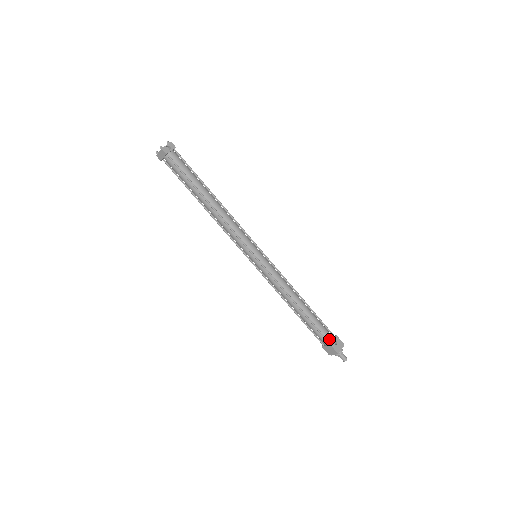
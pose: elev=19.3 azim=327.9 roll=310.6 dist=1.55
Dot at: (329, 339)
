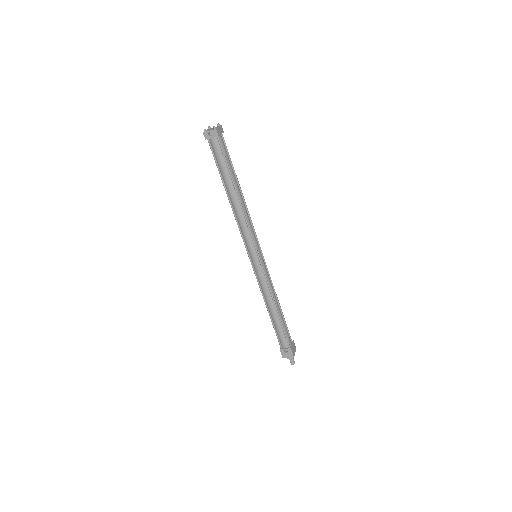
Dot at: (283, 345)
